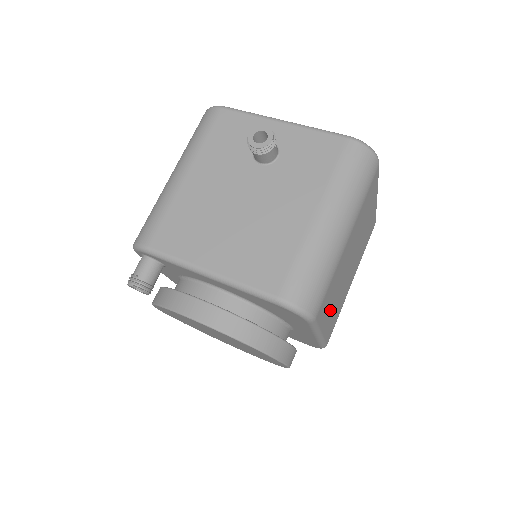
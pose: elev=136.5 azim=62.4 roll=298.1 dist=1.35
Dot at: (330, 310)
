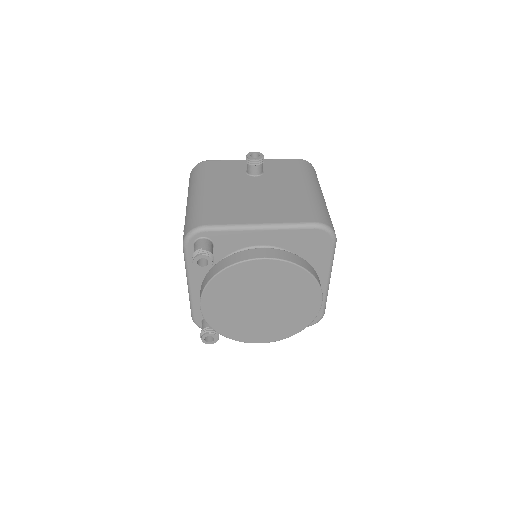
Dot at: occluded
